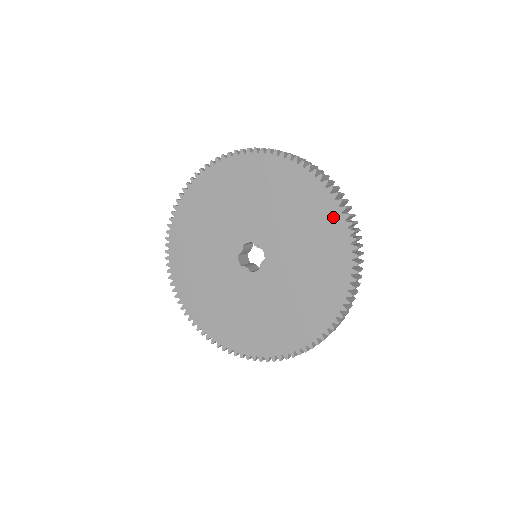
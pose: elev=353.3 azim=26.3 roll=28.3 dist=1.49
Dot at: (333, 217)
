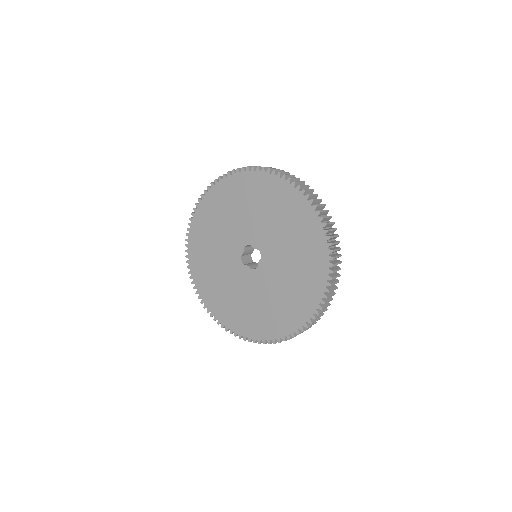
Dot at: (311, 220)
